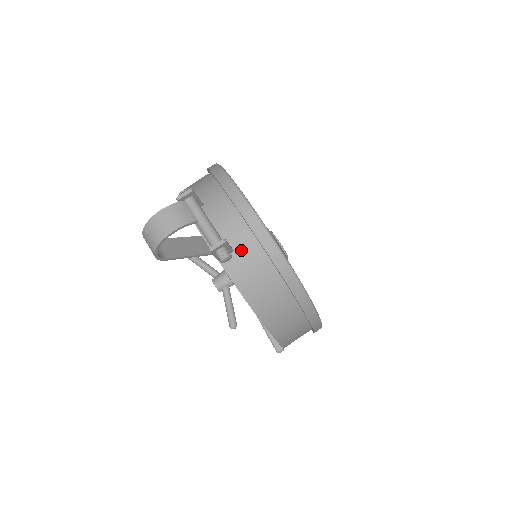
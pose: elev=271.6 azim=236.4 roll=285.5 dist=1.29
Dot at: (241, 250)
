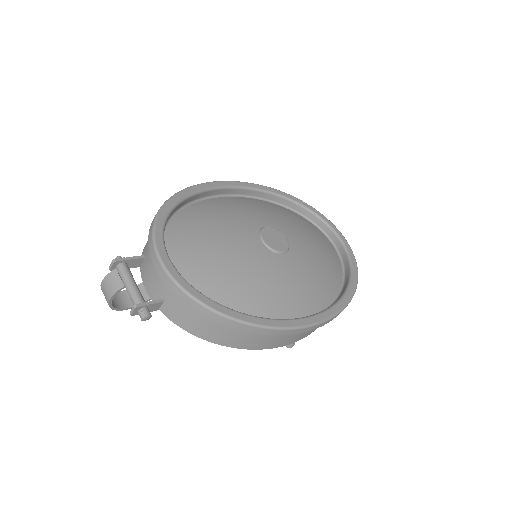
Dot at: (169, 299)
